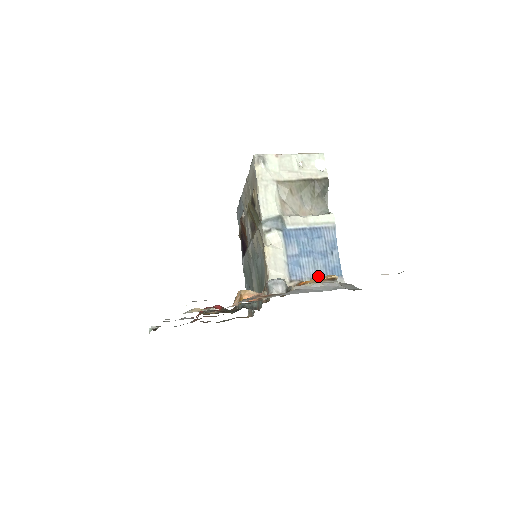
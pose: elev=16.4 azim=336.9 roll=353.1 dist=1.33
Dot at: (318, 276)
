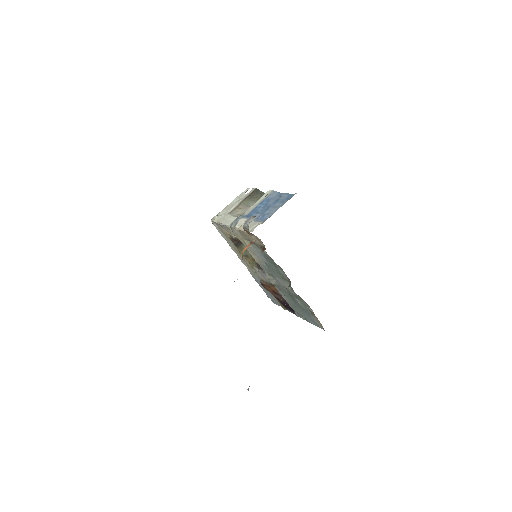
Dot at: occluded
